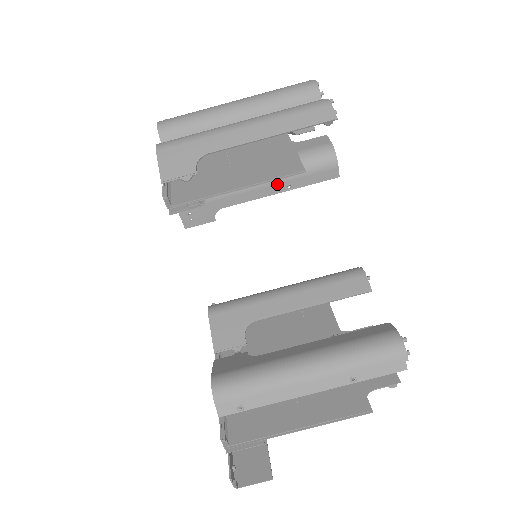
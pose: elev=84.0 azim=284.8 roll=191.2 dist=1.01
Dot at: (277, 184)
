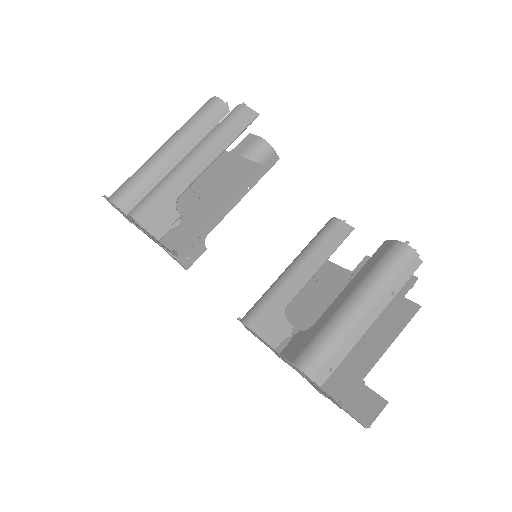
Dot at: occluded
